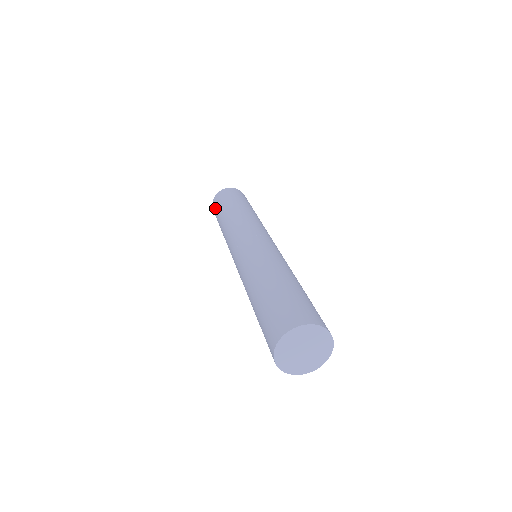
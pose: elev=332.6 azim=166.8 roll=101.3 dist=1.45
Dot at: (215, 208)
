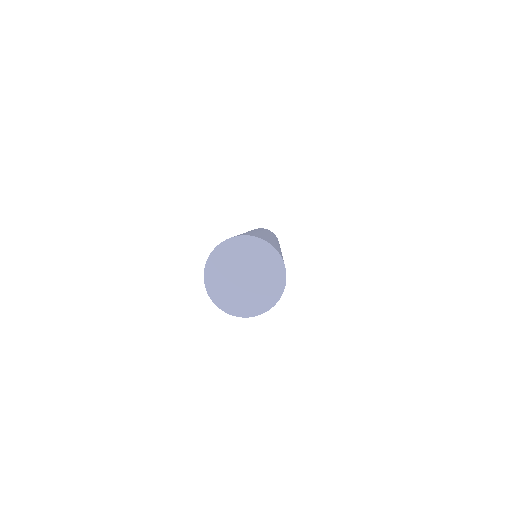
Dot at: occluded
